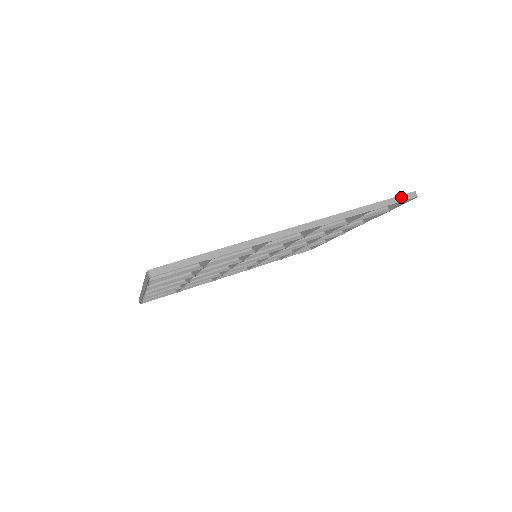
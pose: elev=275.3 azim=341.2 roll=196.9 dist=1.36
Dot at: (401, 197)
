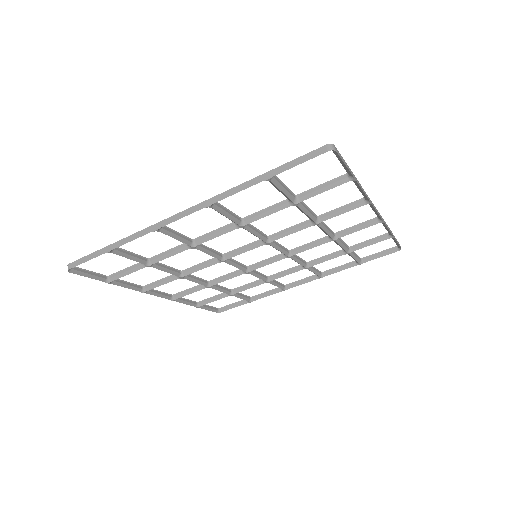
Dot at: (306, 156)
